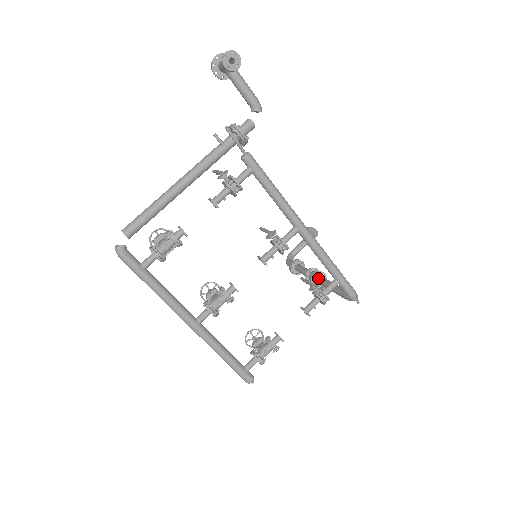
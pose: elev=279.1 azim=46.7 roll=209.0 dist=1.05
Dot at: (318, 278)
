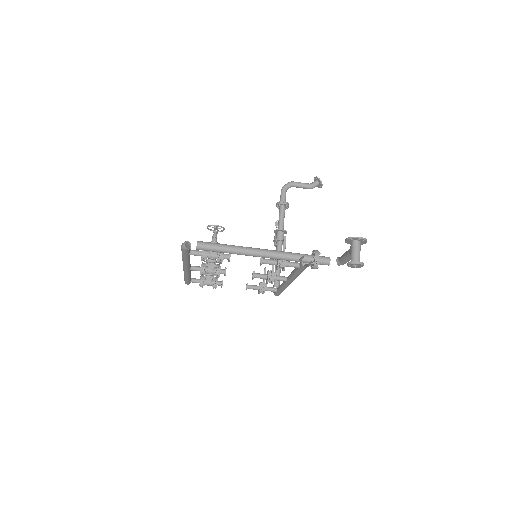
Dot at: (280, 244)
